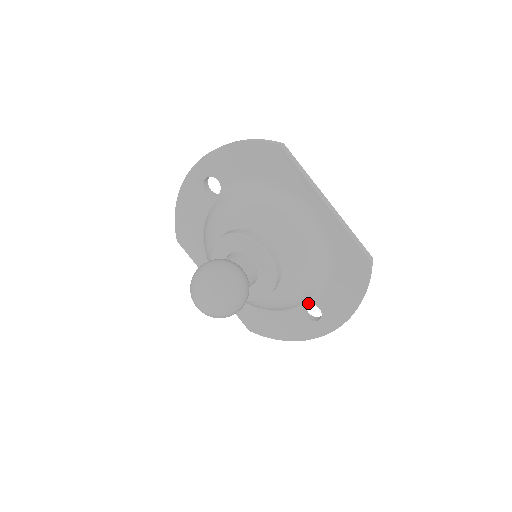
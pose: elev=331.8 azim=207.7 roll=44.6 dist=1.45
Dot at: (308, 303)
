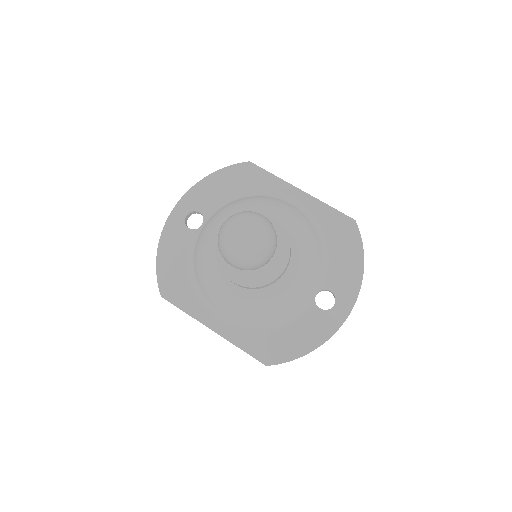
Dot at: (318, 290)
